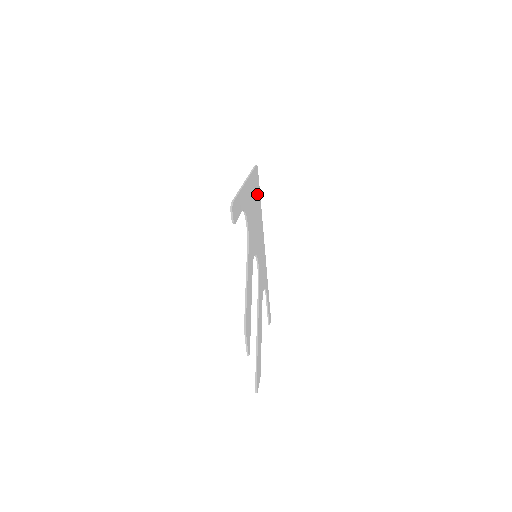
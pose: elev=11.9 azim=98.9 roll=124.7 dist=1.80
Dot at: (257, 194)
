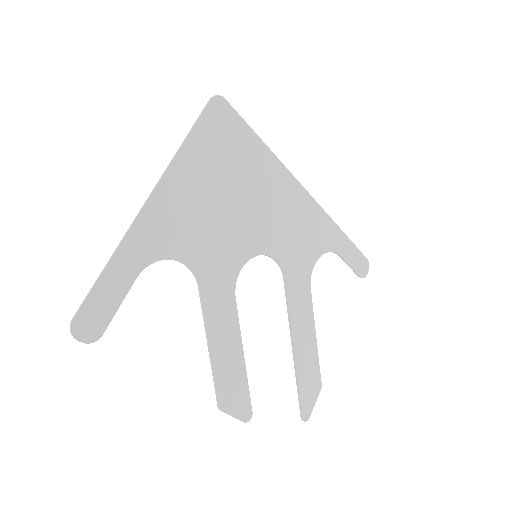
Dot at: (233, 149)
